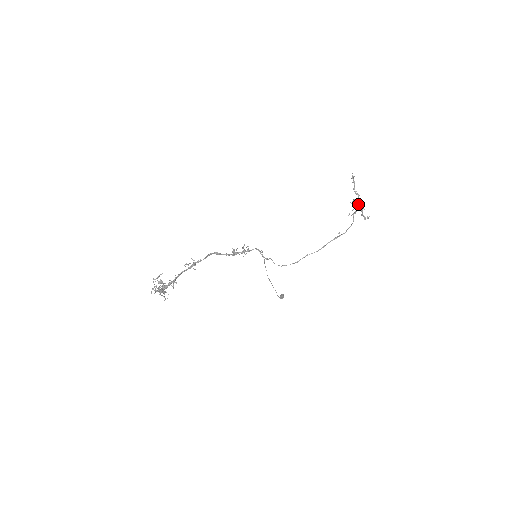
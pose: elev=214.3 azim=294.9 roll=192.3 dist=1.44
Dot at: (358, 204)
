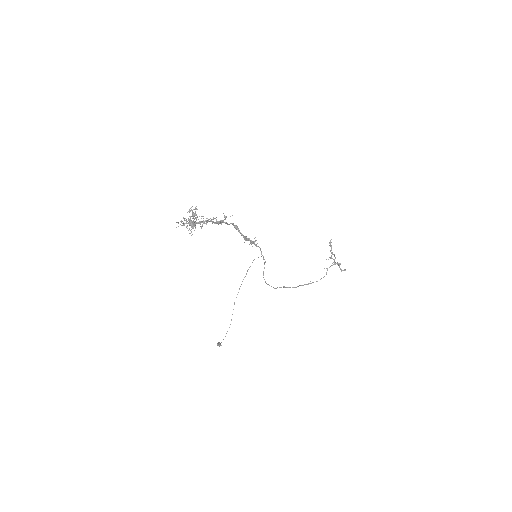
Dot at: (334, 261)
